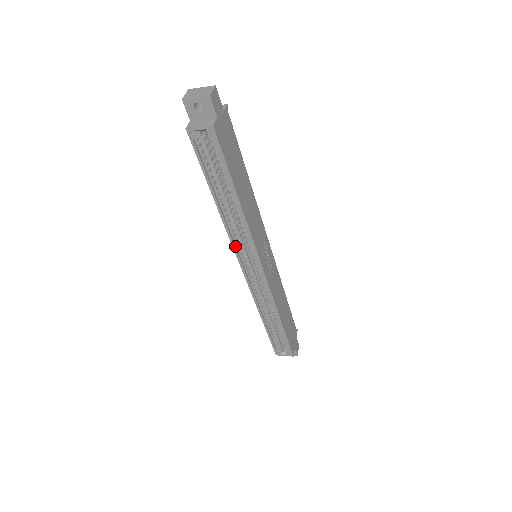
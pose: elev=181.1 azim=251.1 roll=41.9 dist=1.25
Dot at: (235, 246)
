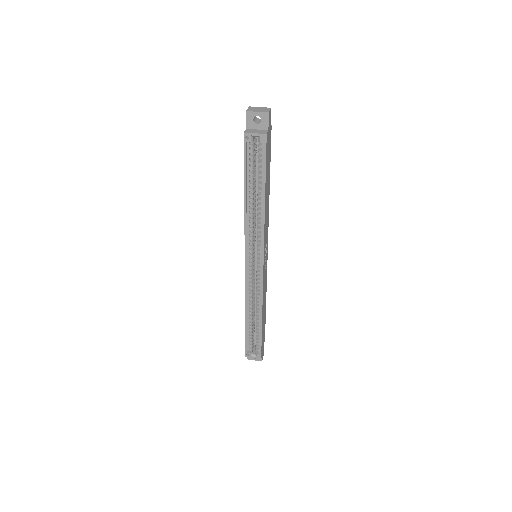
Dot at: (246, 240)
